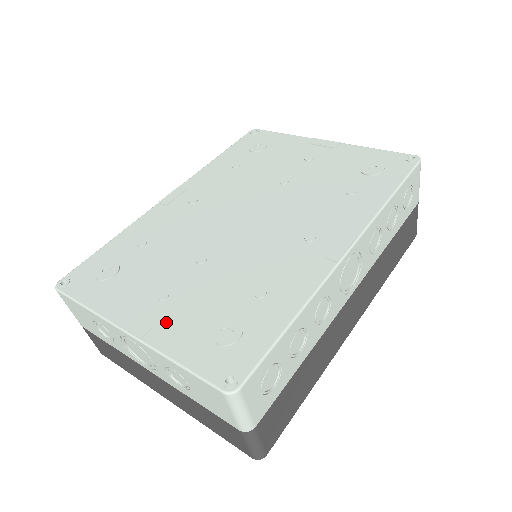
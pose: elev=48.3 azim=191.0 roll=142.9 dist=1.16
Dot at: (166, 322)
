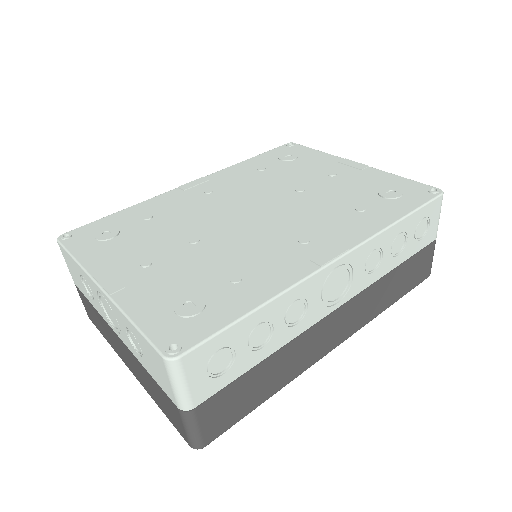
Dot at: (139, 286)
